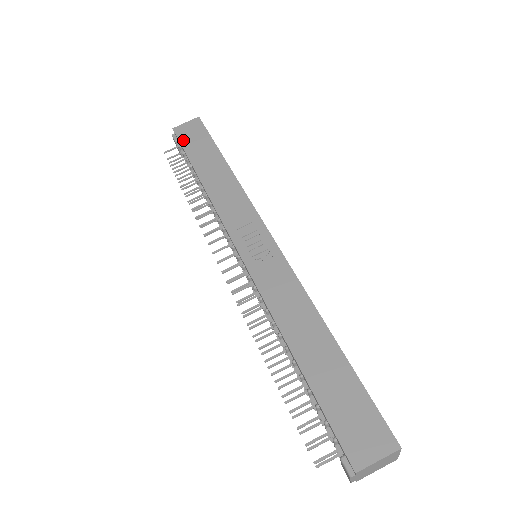
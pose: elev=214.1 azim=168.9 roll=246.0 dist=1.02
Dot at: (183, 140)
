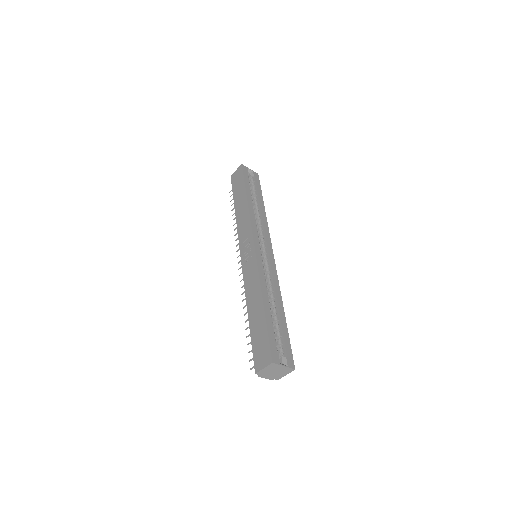
Dot at: (233, 184)
